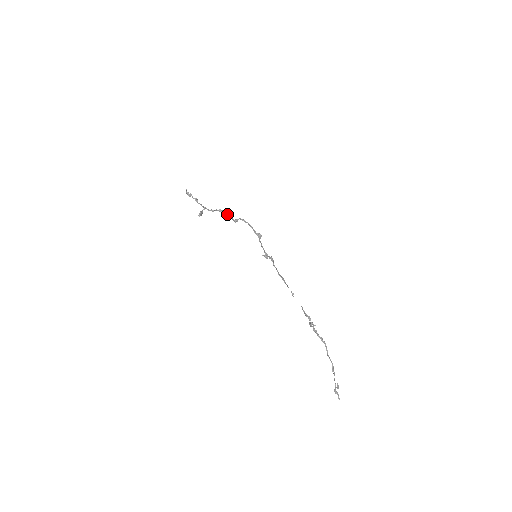
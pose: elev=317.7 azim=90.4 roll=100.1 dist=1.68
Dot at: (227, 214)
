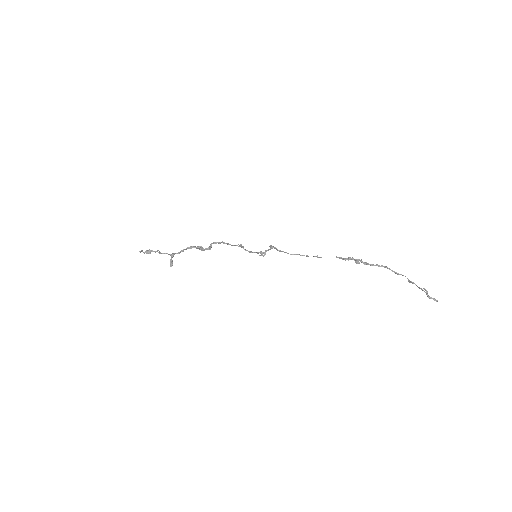
Dot at: (197, 247)
